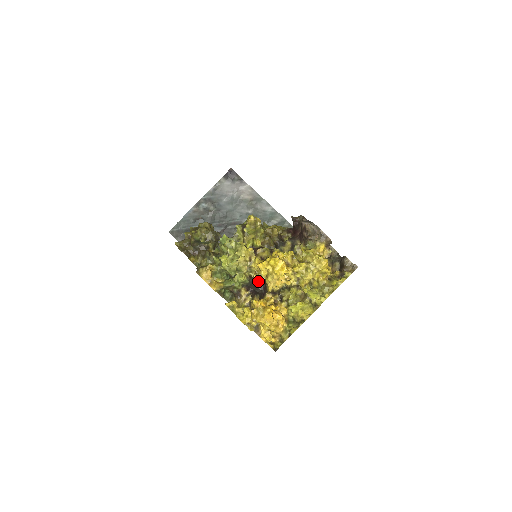
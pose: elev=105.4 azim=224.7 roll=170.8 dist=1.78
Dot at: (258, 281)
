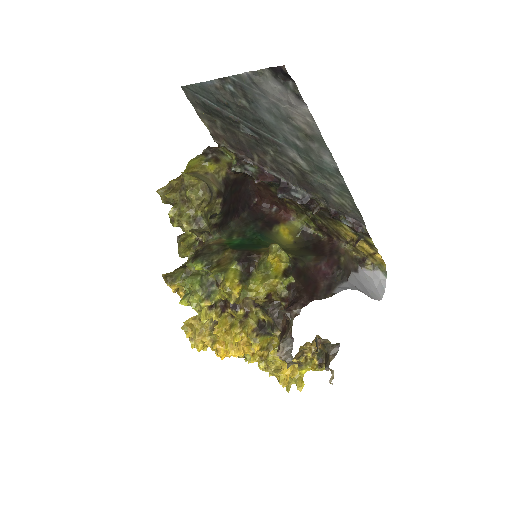
Dot at: occluded
